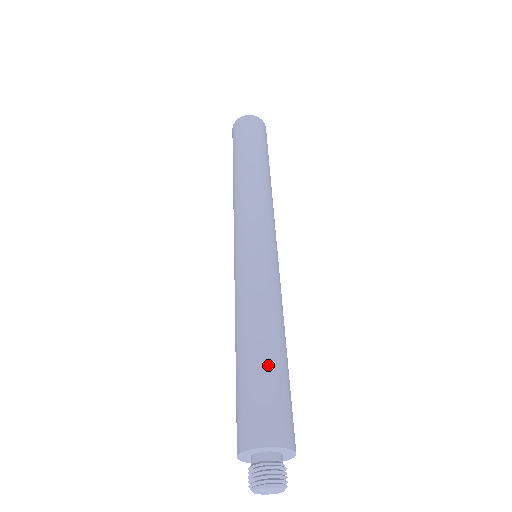
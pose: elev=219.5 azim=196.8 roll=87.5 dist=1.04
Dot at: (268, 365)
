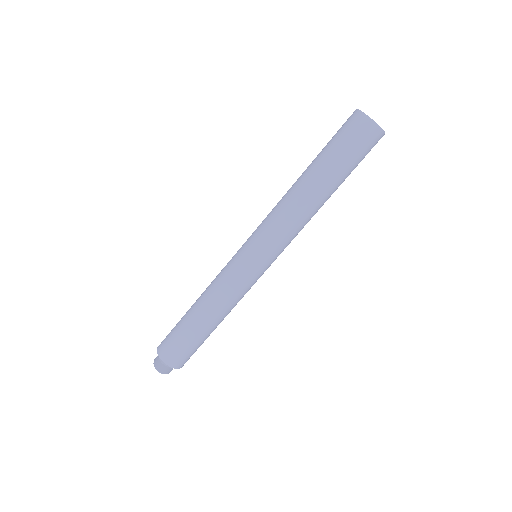
Dot at: (193, 333)
